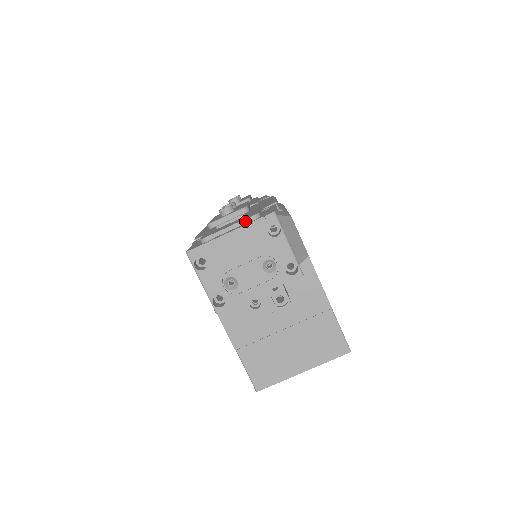
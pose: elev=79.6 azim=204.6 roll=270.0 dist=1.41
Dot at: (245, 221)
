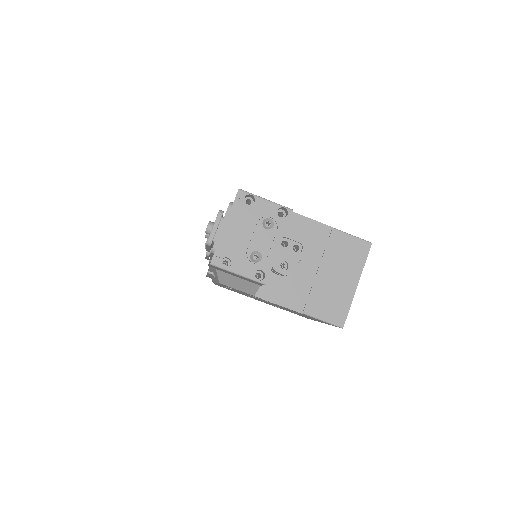
Dot at: (227, 213)
